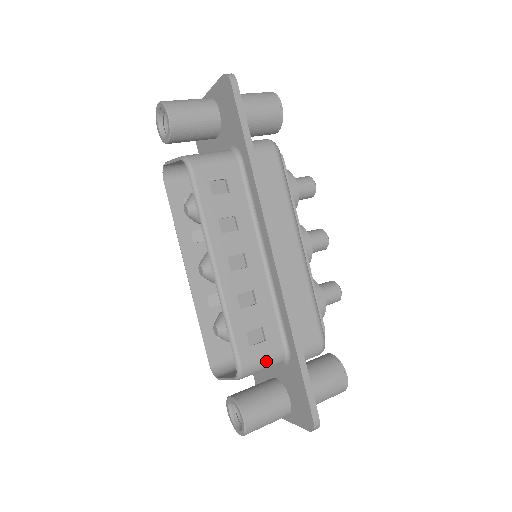
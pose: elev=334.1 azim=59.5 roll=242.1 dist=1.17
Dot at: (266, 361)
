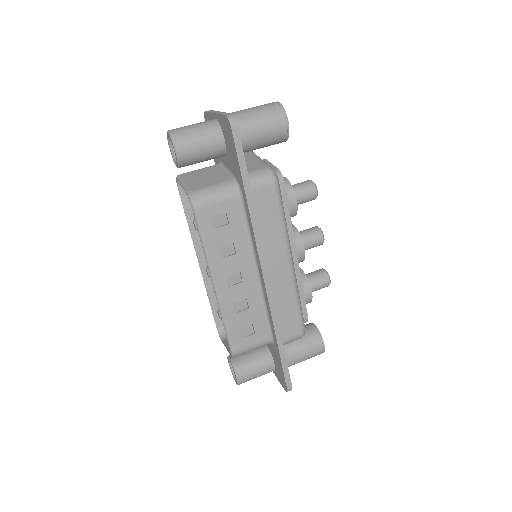
Dot at: (254, 347)
